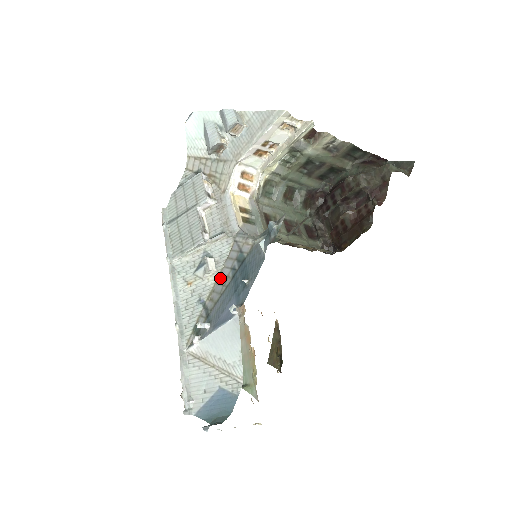
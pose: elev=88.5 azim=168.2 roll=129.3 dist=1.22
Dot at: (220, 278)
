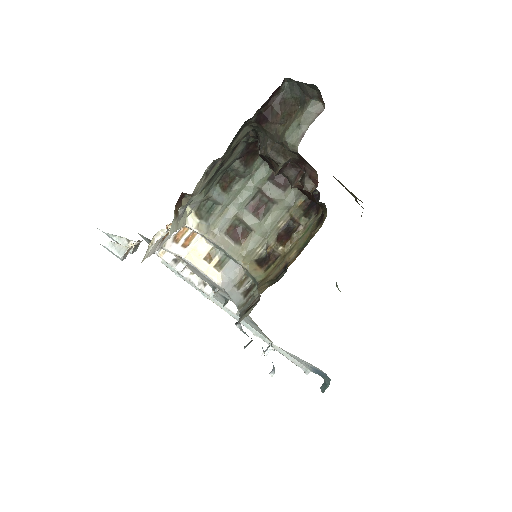
Dot at: occluded
